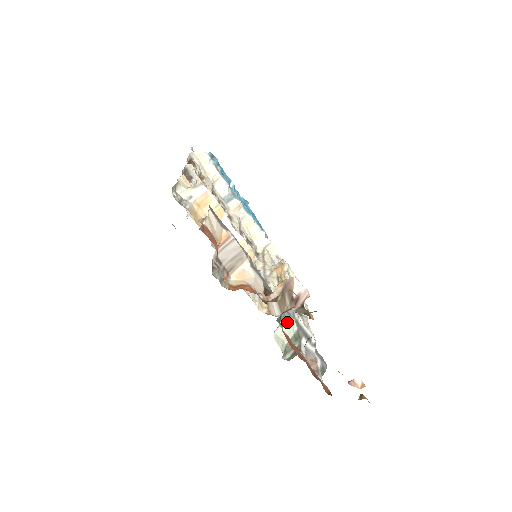
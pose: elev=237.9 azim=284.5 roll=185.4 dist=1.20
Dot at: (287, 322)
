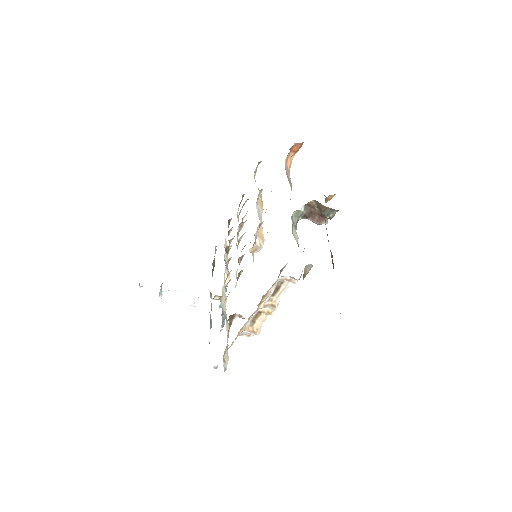
Dot at: (296, 233)
